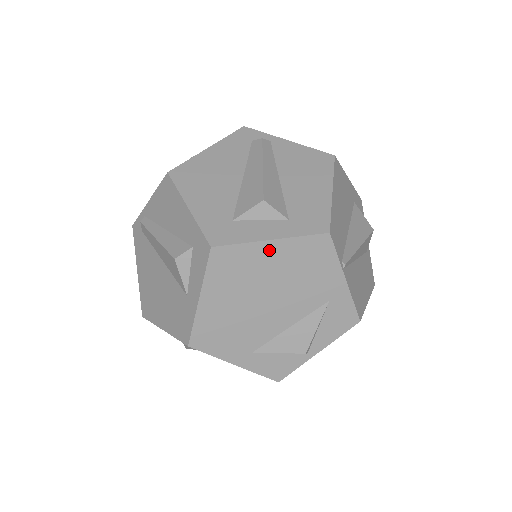
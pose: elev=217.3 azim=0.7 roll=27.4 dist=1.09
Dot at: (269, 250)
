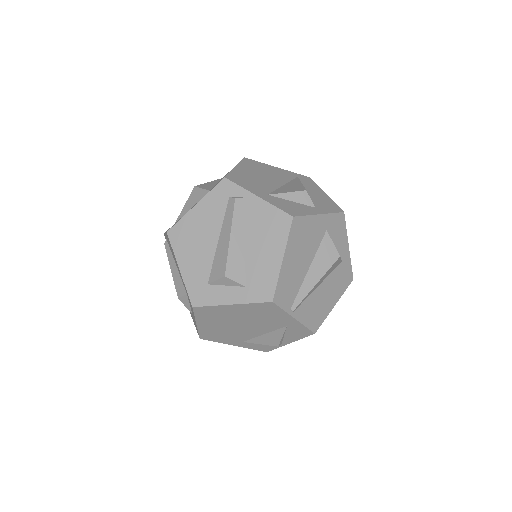
Dot at: (232, 308)
